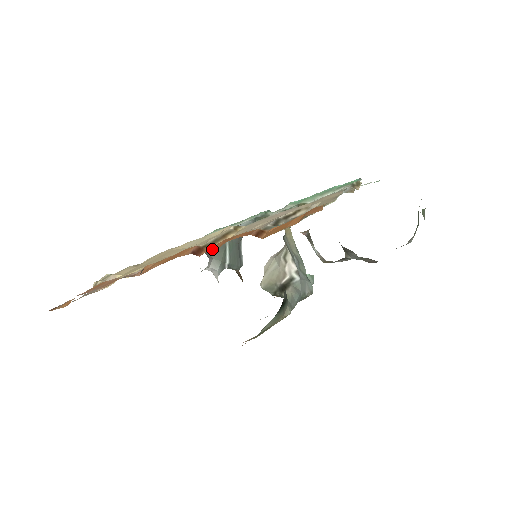
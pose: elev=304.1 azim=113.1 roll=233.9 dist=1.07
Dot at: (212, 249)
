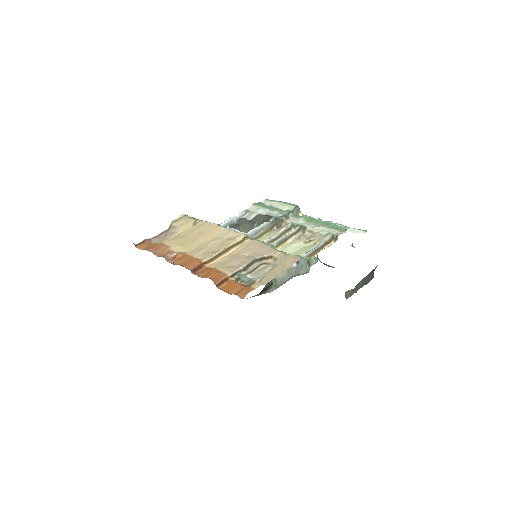
Dot at: (202, 274)
